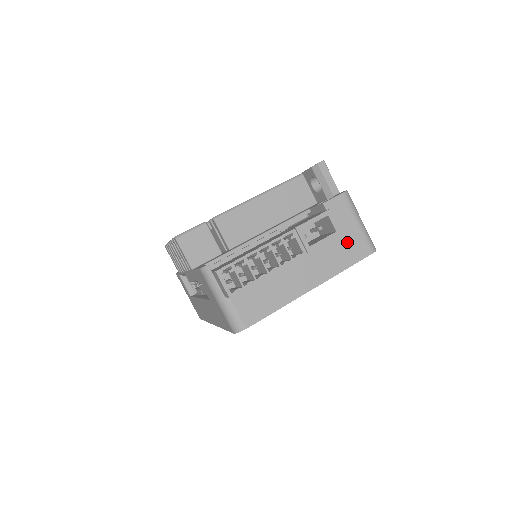
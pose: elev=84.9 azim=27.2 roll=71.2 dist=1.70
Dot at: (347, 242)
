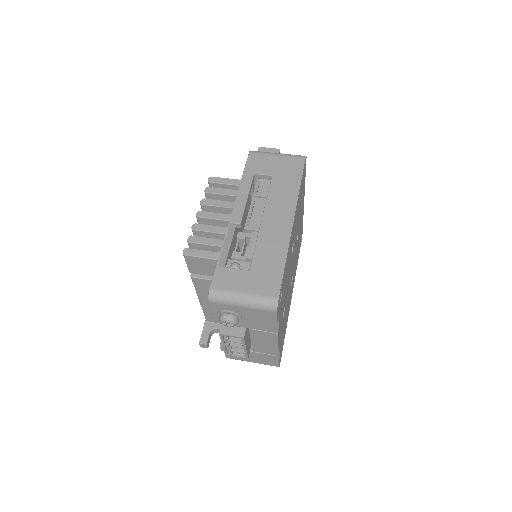
Dot at: occluded
